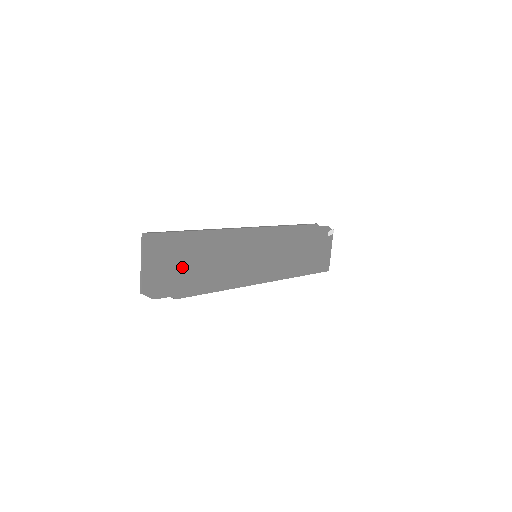
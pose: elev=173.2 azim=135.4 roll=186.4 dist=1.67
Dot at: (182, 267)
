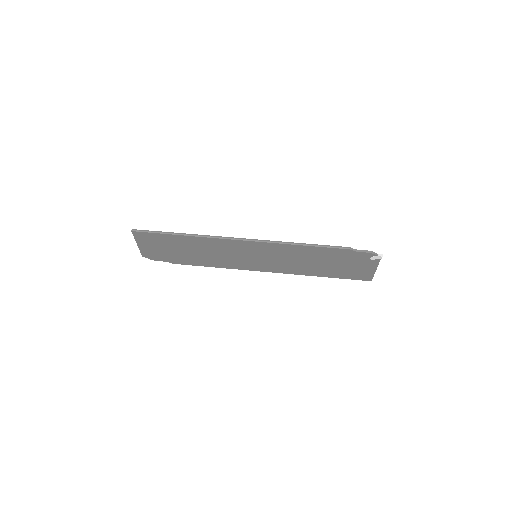
Dot at: (173, 250)
